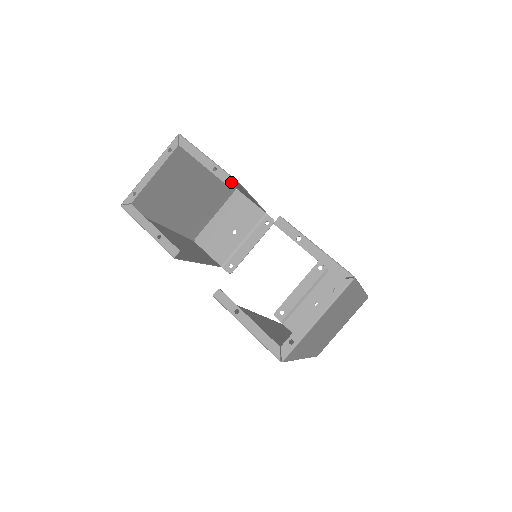
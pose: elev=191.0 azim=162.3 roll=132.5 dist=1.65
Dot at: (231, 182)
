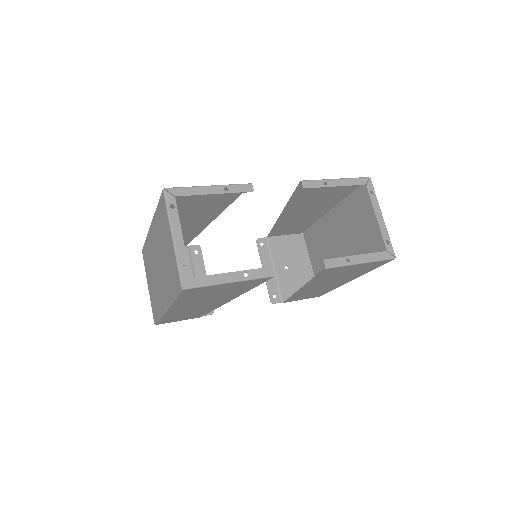
Dot at: (248, 187)
